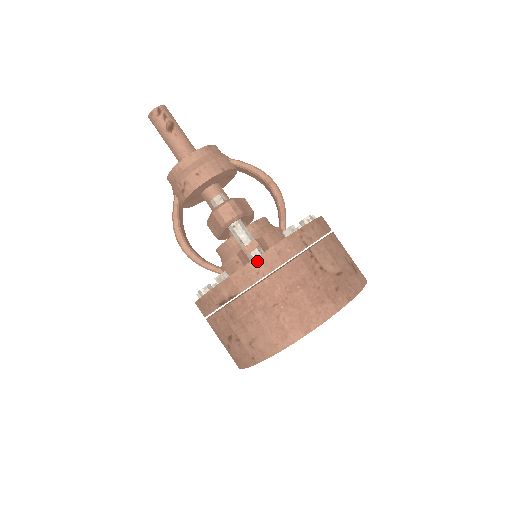
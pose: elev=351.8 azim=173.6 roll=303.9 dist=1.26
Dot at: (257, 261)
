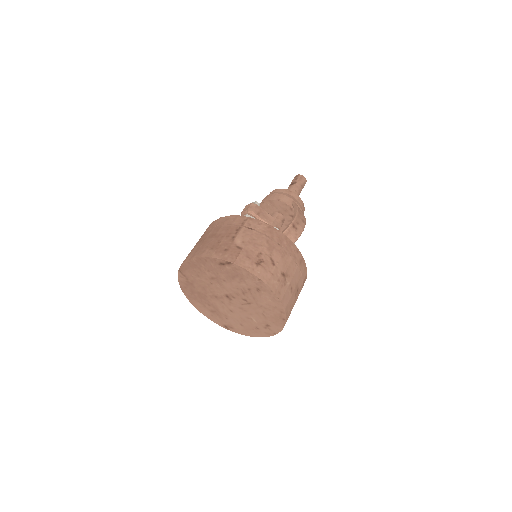
Dot at: (219, 219)
